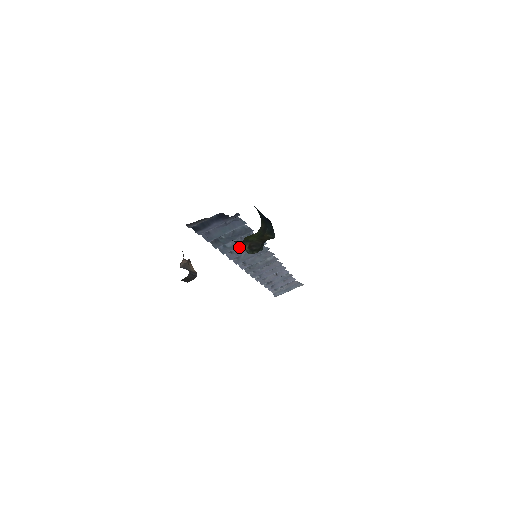
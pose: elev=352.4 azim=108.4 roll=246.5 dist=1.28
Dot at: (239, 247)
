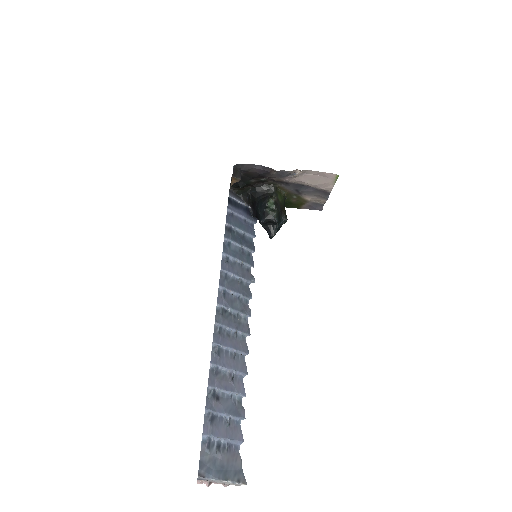
Dot at: (234, 263)
